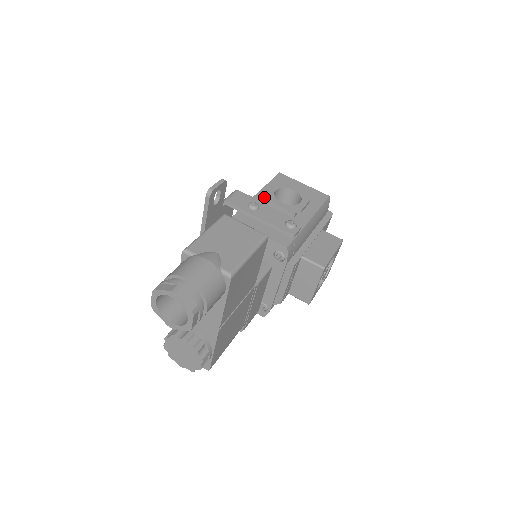
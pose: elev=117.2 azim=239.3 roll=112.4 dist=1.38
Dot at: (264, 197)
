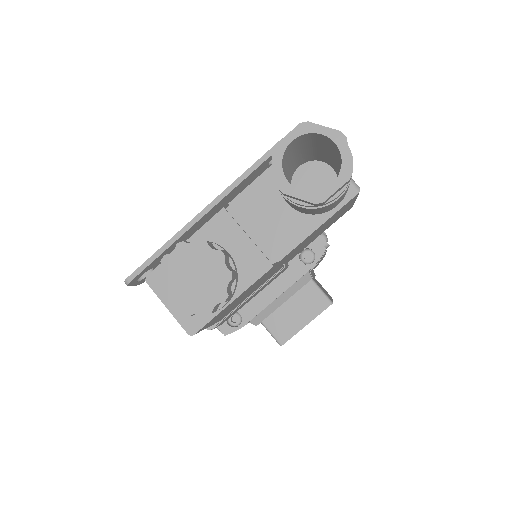
Dot at: occluded
